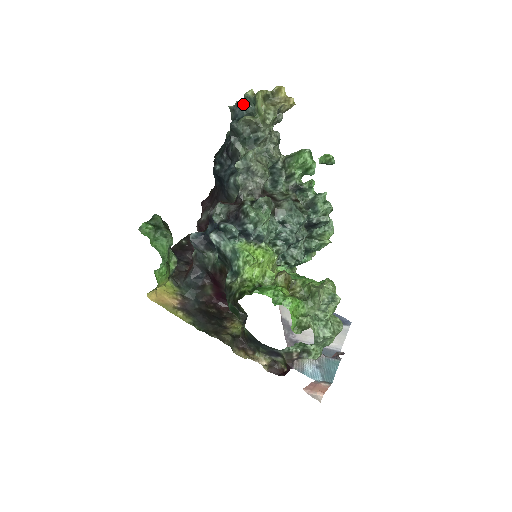
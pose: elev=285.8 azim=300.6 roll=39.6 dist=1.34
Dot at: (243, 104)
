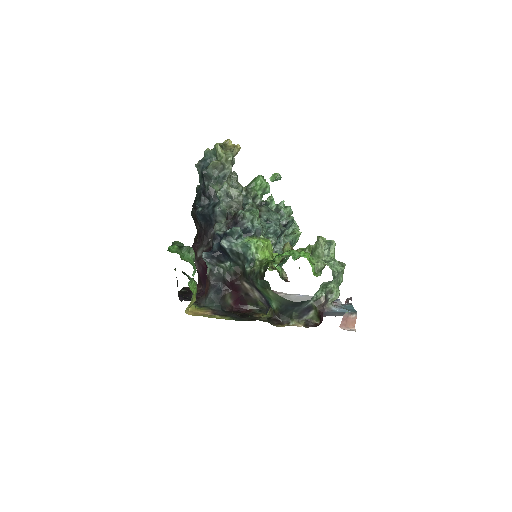
Dot at: (205, 159)
